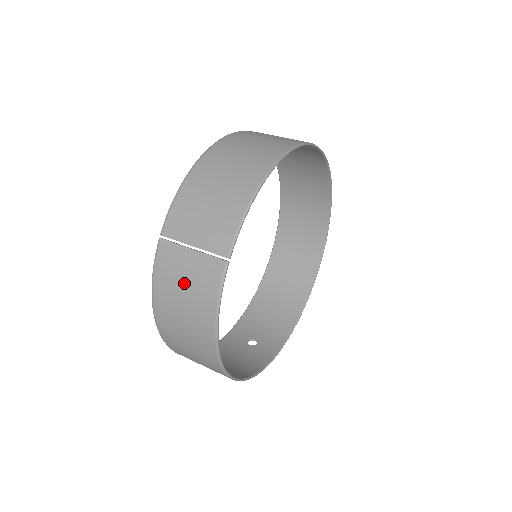
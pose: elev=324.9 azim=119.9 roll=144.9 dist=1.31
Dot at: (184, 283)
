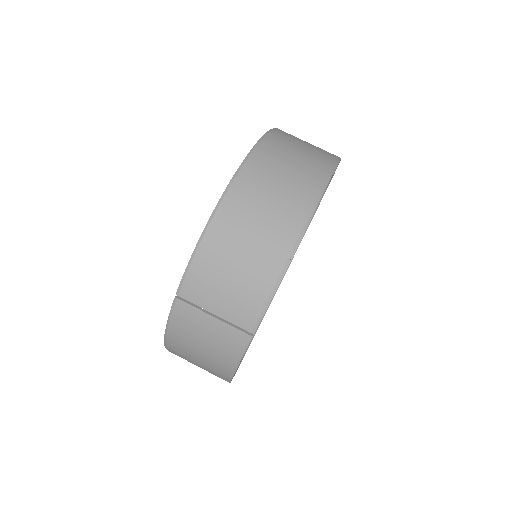
Dot at: (203, 340)
